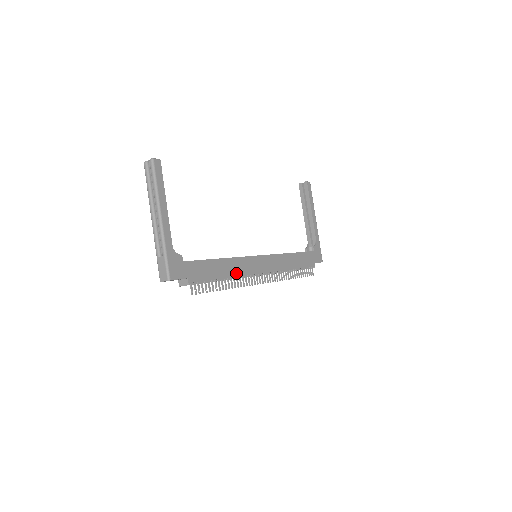
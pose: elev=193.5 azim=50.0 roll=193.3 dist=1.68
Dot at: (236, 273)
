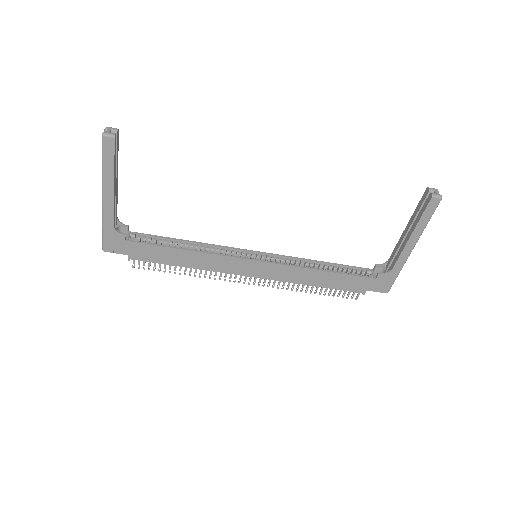
Dot at: (204, 267)
